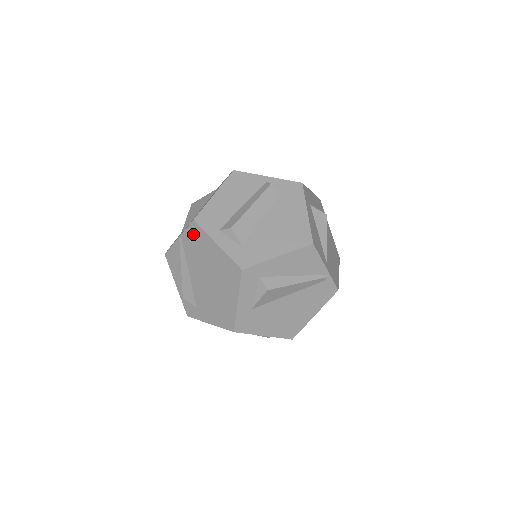
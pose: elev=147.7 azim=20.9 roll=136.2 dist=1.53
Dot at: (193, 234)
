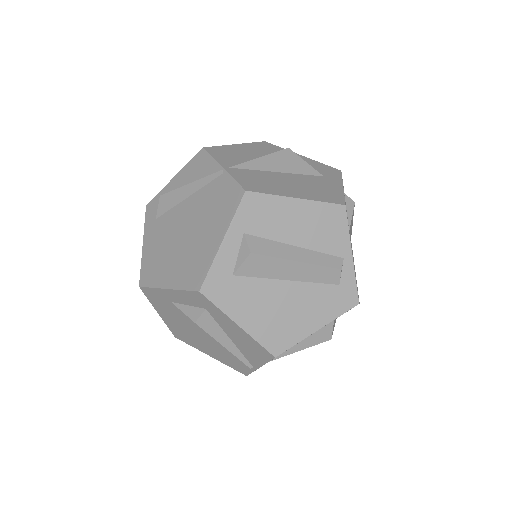
Dot at: (229, 194)
